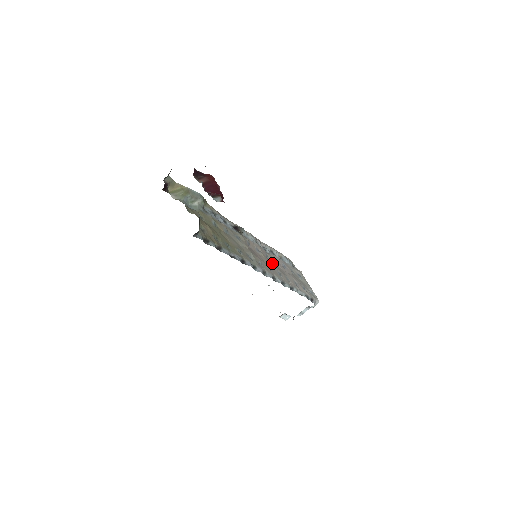
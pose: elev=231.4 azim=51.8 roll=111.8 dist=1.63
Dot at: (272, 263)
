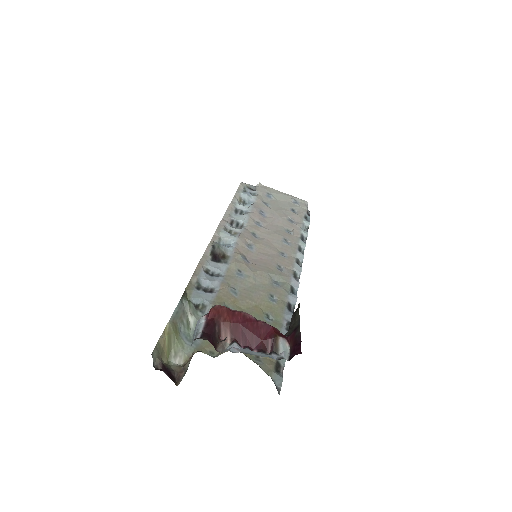
Dot at: (266, 237)
